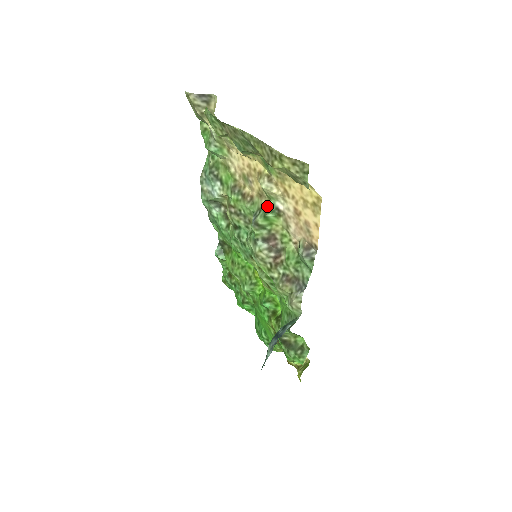
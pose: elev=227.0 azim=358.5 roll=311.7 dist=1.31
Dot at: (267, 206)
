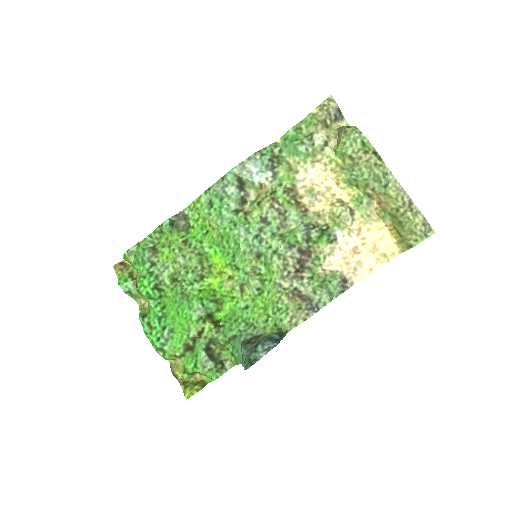
Dot at: (325, 228)
